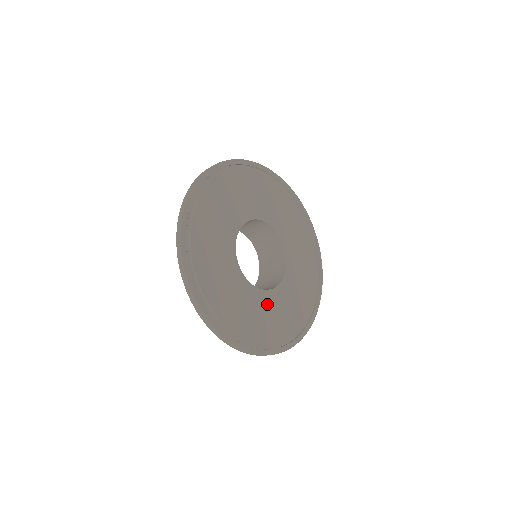
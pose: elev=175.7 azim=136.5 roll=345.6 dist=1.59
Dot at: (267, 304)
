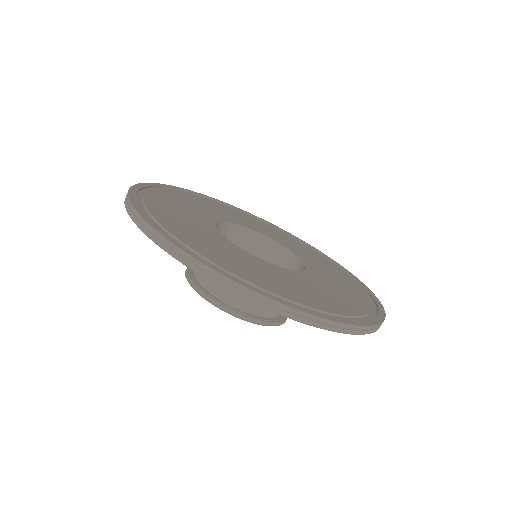
Dot at: (310, 282)
